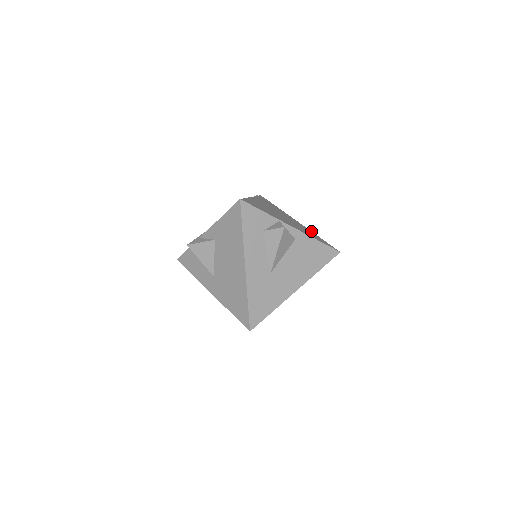
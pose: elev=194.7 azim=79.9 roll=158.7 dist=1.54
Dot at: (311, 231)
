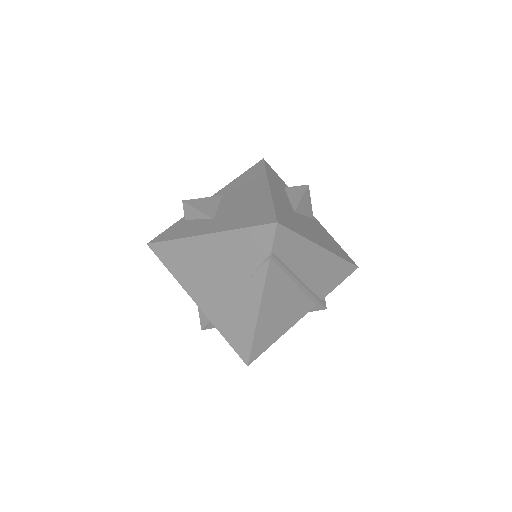
Dot at: occluded
